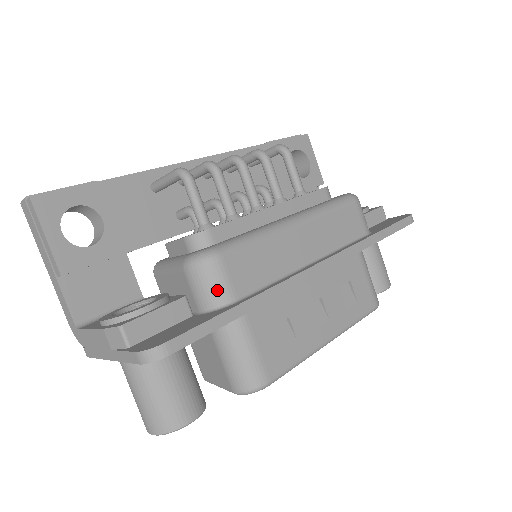
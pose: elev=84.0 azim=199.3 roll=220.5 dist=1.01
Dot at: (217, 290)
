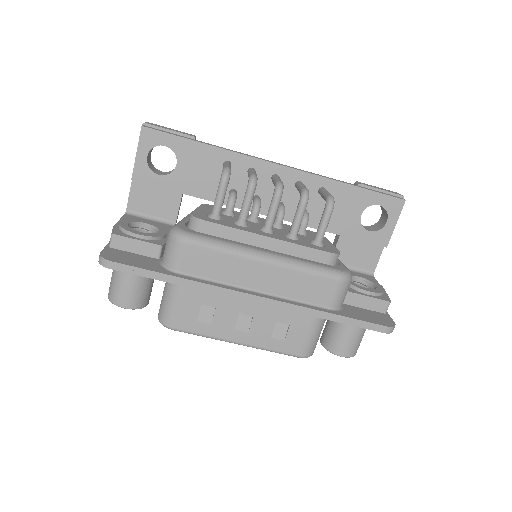
Dot at: (171, 258)
